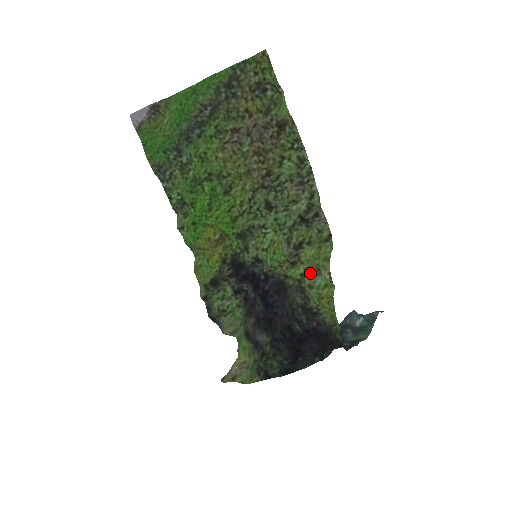
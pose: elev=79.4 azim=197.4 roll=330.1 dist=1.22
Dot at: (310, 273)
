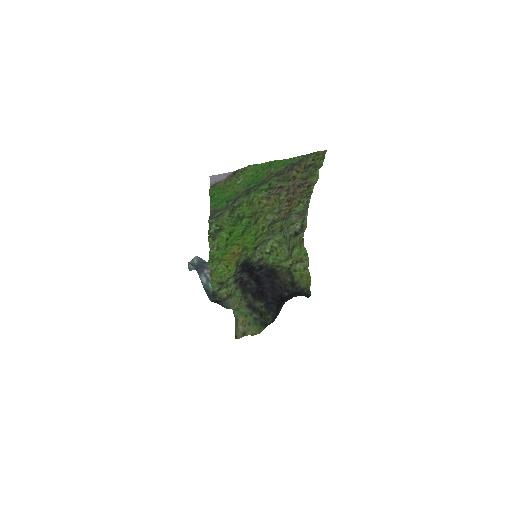
Dot at: (295, 263)
